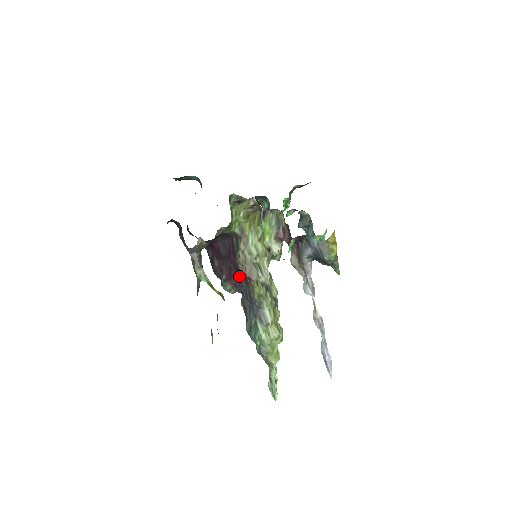
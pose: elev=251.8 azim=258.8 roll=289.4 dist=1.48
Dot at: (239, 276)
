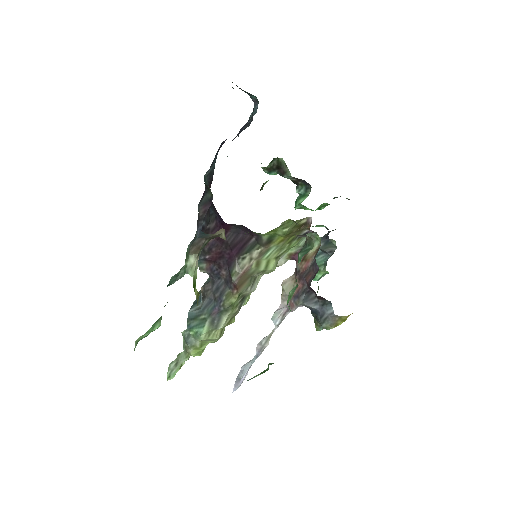
Dot at: (225, 270)
